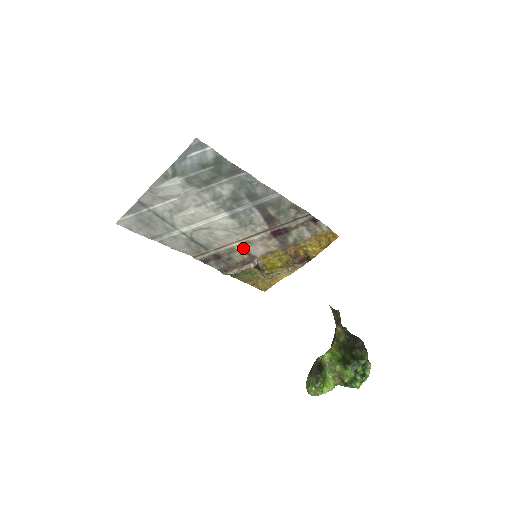
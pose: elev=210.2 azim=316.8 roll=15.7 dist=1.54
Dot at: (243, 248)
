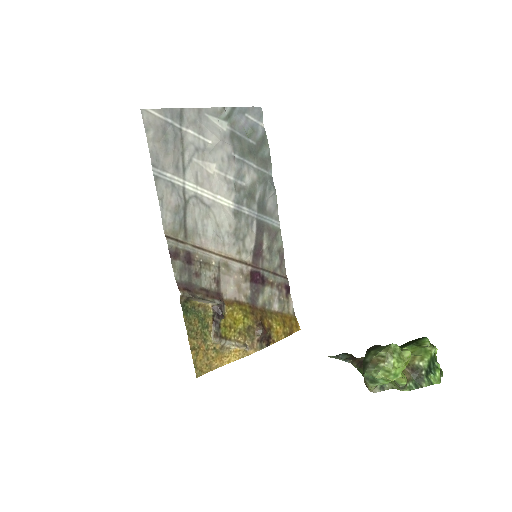
Dot at: (218, 270)
